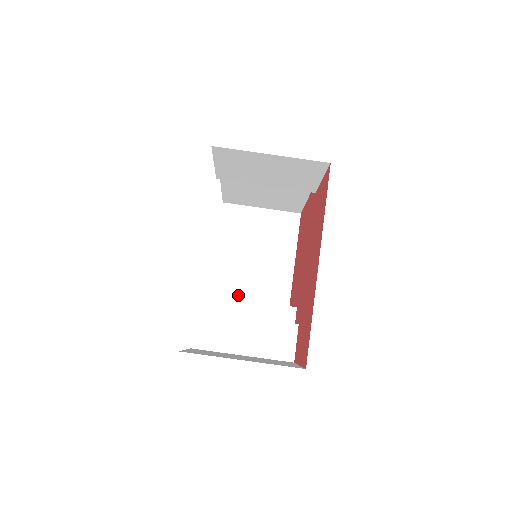
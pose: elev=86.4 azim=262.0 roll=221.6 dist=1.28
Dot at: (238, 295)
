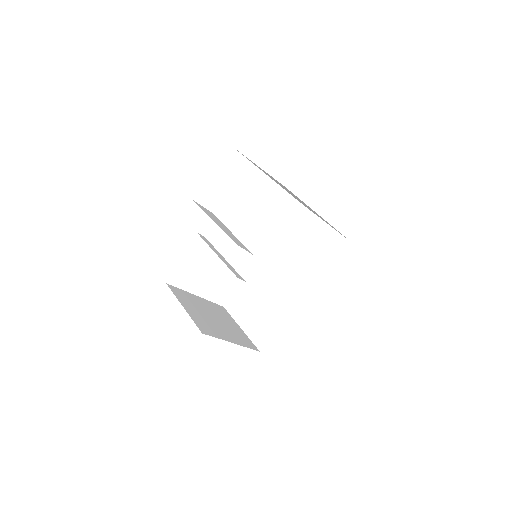
Dot at: (185, 302)
